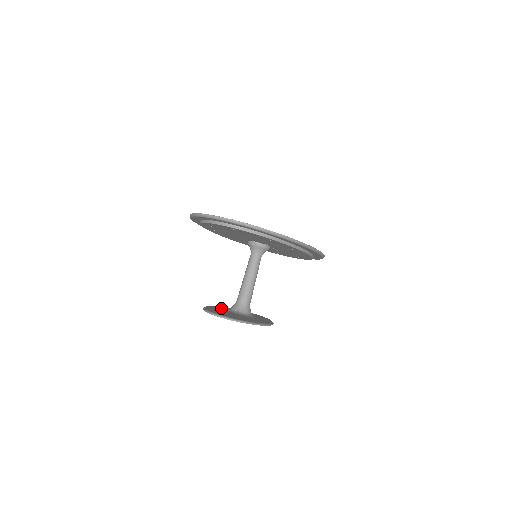
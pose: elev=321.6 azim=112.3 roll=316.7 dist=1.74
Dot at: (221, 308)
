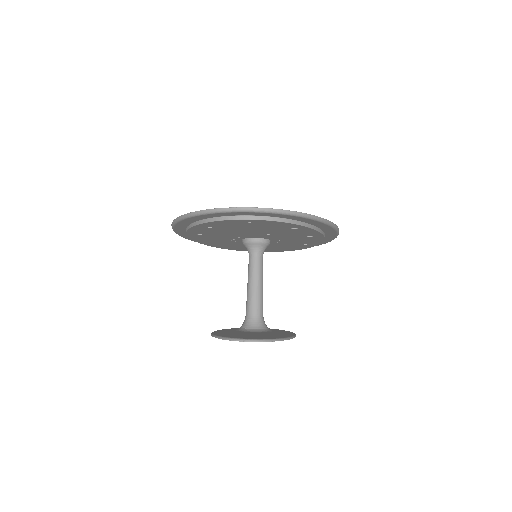
Dot at: (230, 331)
